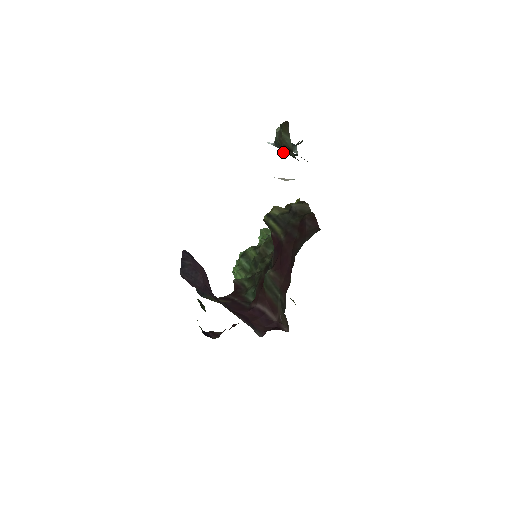
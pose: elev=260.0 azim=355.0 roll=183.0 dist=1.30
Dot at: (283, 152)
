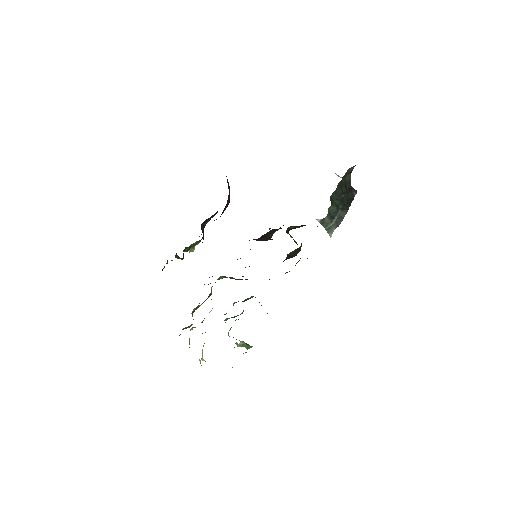
Dot at: (334, 199)
